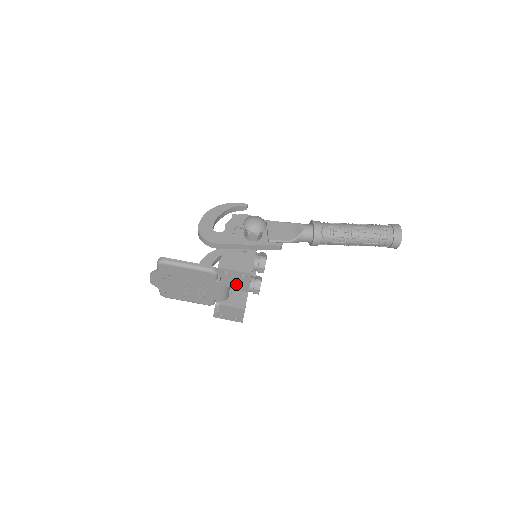
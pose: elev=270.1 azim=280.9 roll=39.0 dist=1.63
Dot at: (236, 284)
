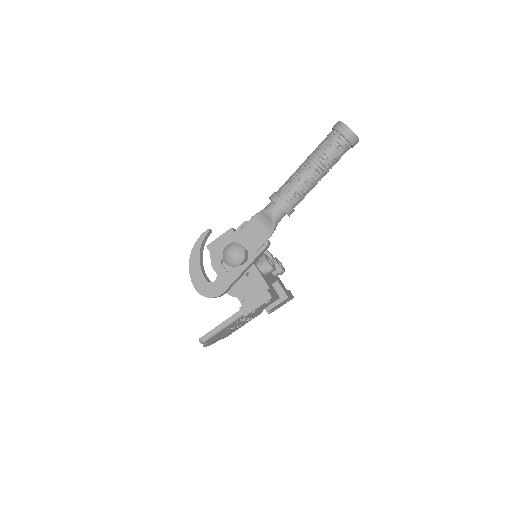
Dot at: (267, 305)
